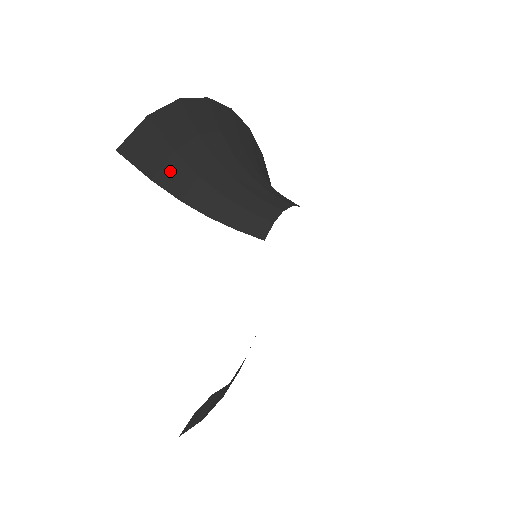
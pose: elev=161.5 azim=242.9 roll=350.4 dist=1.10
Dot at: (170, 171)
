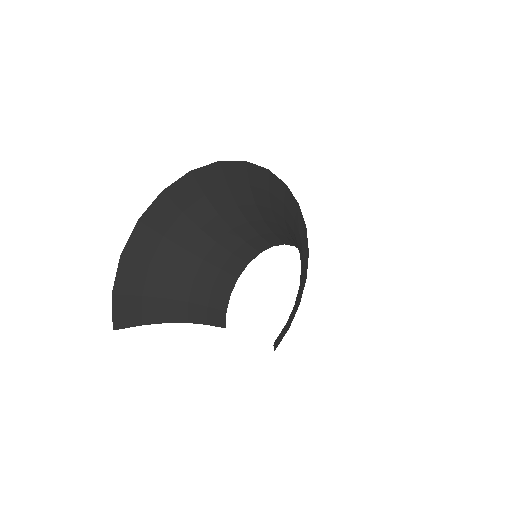
Dot at: (148, 311)
